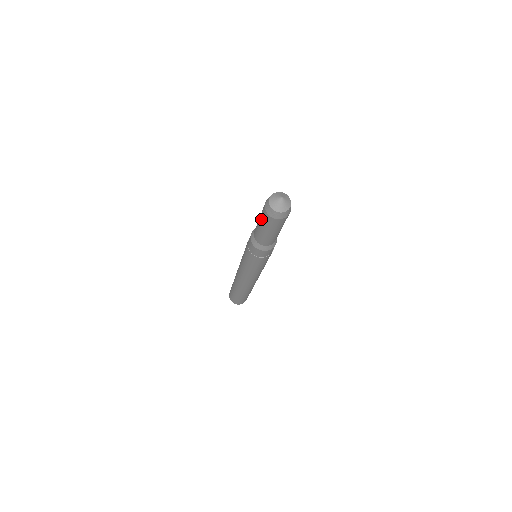
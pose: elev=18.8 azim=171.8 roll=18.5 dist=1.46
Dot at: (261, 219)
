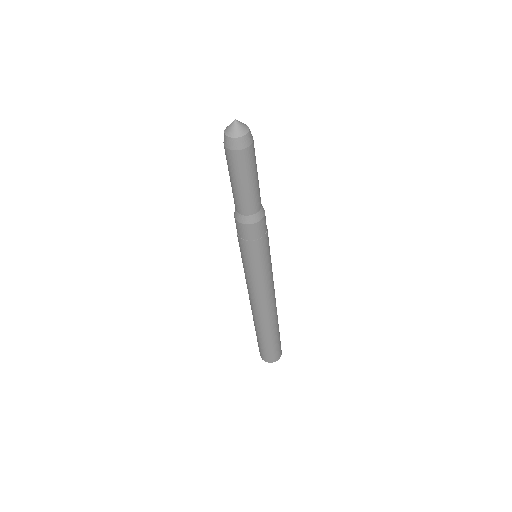
Dot at: (237, 173)
